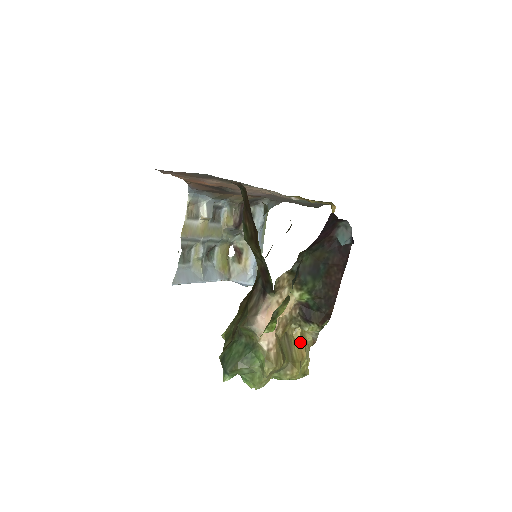
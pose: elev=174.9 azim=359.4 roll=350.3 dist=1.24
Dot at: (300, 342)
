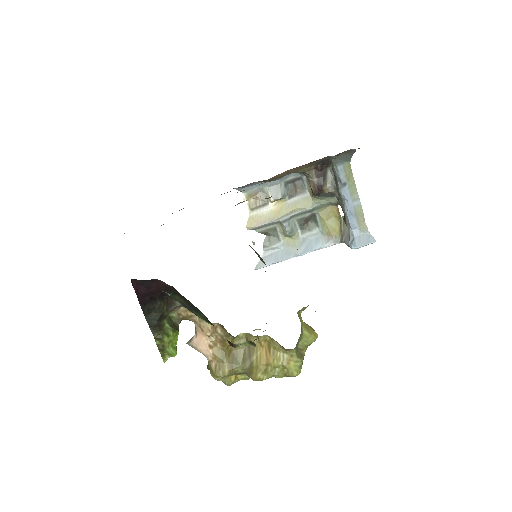
Dot at: (266, 348)
